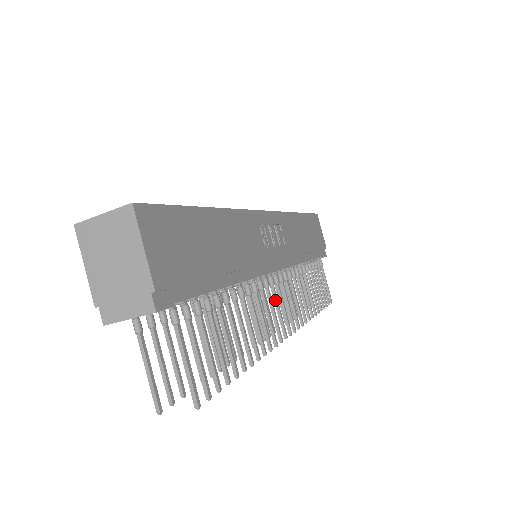
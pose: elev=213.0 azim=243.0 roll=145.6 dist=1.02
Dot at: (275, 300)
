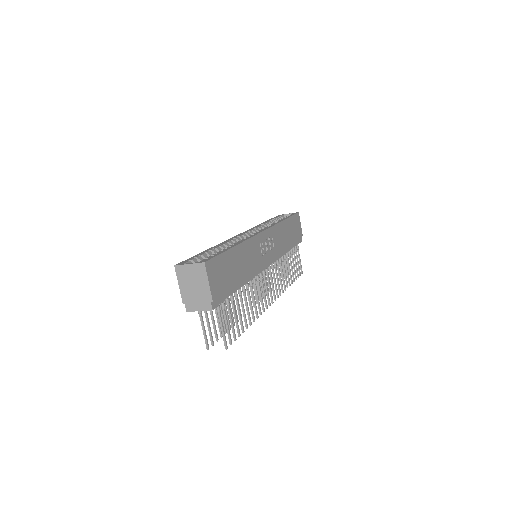
Dot at: (265, 284)
